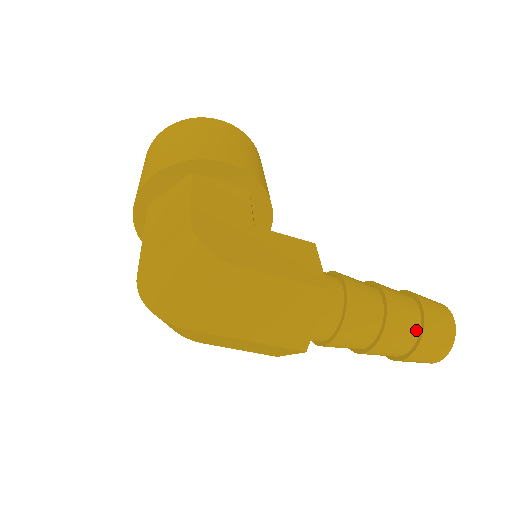
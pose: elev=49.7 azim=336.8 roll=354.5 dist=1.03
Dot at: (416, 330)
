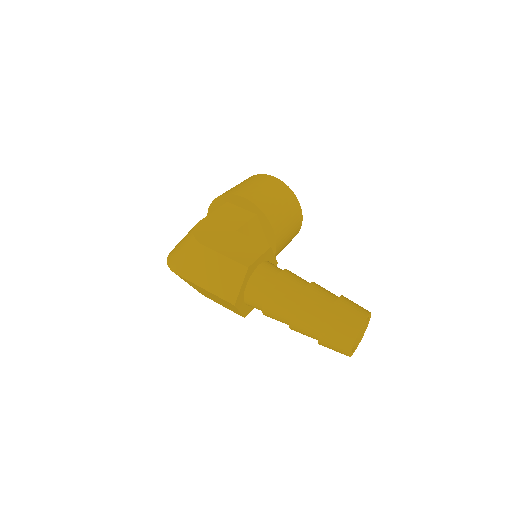
Dot at: (322, 318)
